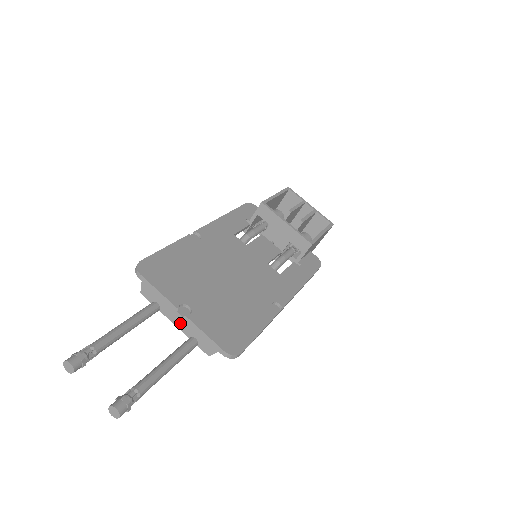
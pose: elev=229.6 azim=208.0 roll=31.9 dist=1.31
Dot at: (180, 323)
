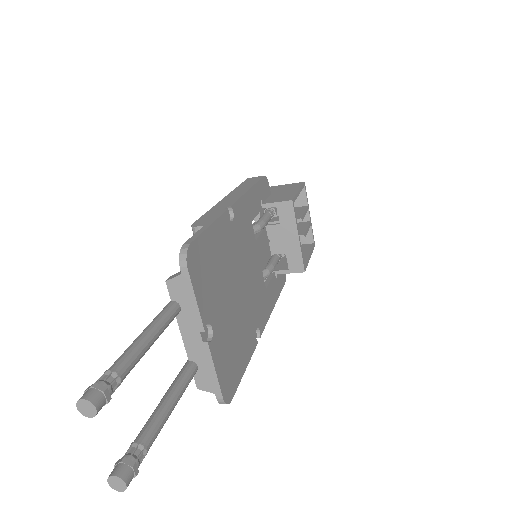
Dot at: (192, 343)
